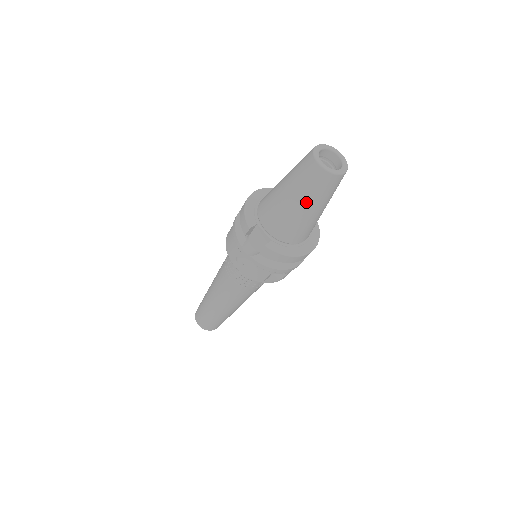
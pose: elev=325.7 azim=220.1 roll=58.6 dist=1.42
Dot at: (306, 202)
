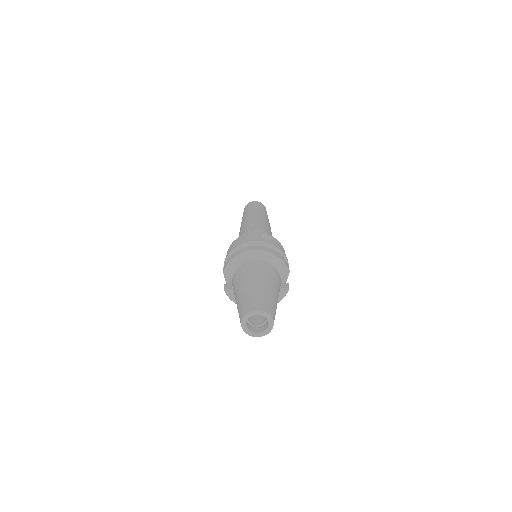
Dot at: occluded
